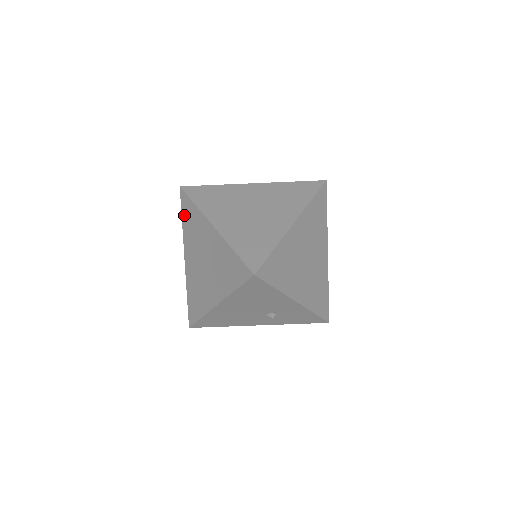
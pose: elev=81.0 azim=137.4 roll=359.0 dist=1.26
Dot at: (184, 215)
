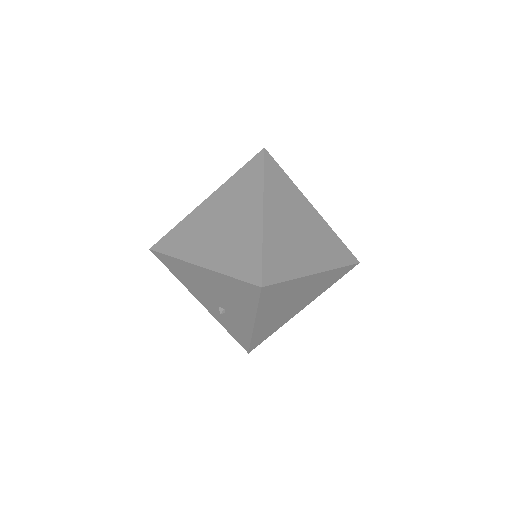
Dot at: (244, 171)
